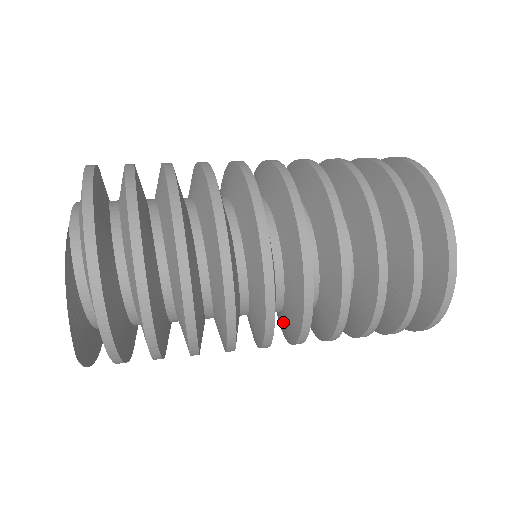
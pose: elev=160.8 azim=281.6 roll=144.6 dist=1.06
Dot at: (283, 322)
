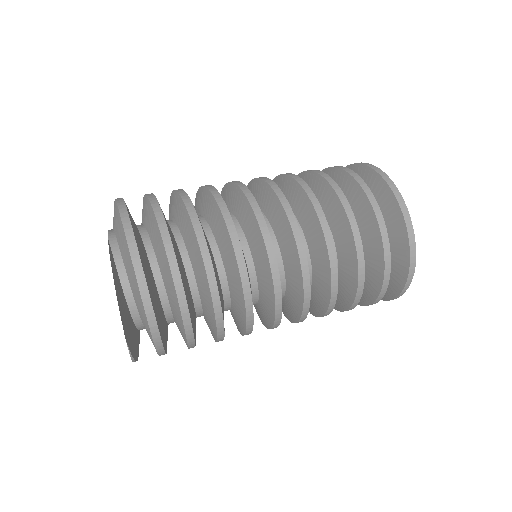
Dot at: (289, 303)
